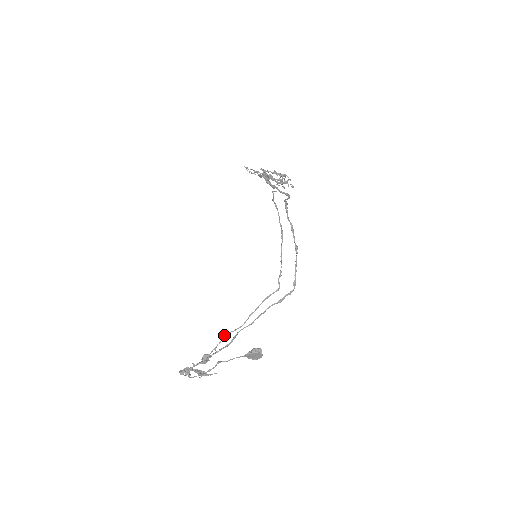
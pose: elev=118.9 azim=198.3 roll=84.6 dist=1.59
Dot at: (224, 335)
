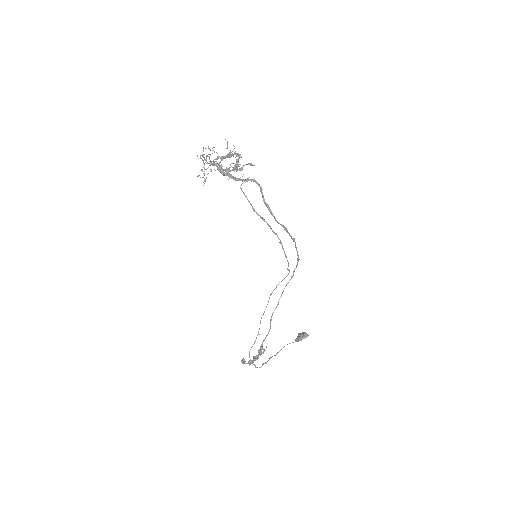
Dot at: (260, 322)
